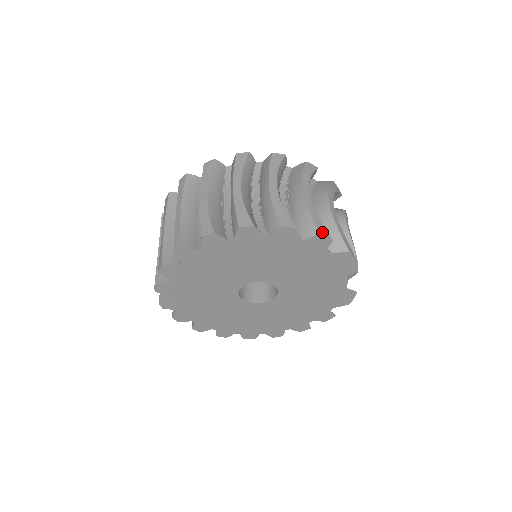
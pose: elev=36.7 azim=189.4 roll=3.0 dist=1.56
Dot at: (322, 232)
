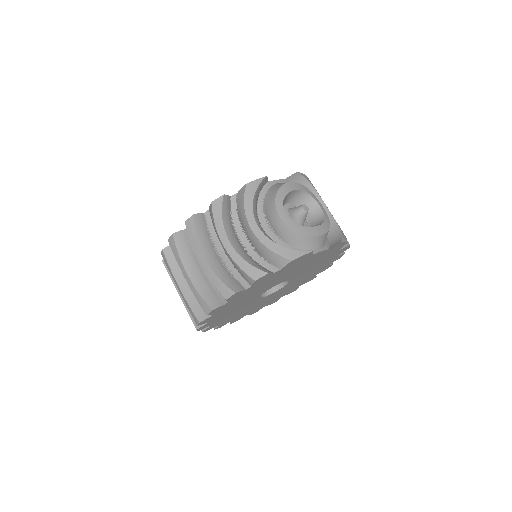
Dot at: (256, 276)
